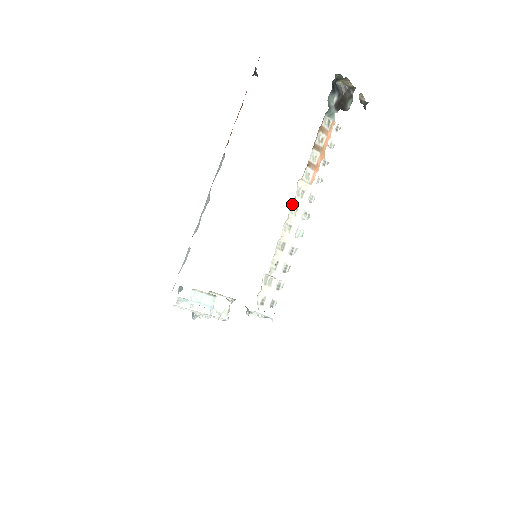
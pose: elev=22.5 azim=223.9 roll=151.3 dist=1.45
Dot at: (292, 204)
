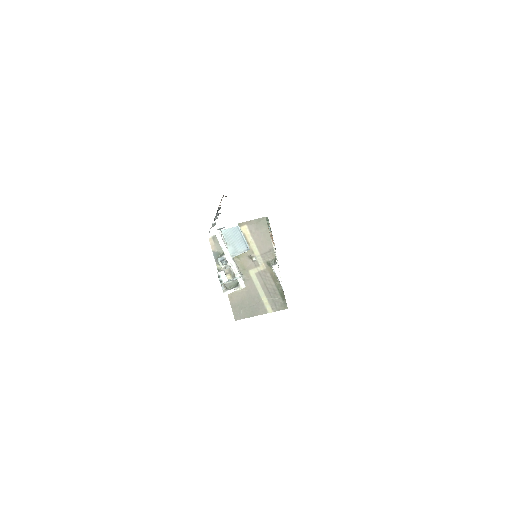
Dot at: occluded
